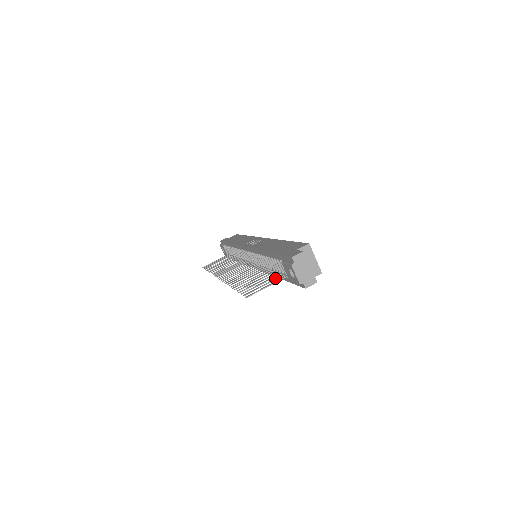
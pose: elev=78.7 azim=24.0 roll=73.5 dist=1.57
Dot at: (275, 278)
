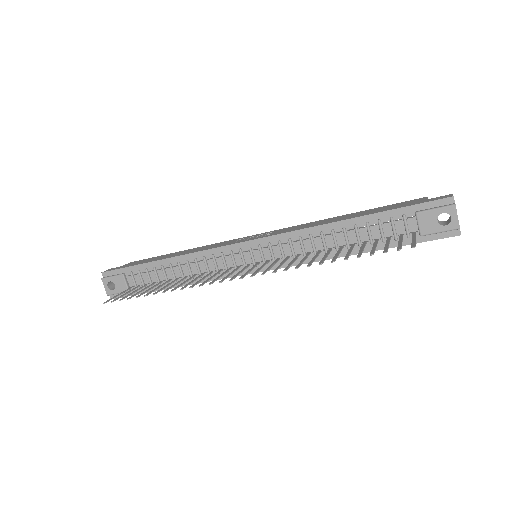
Dot at: (399, 237)
